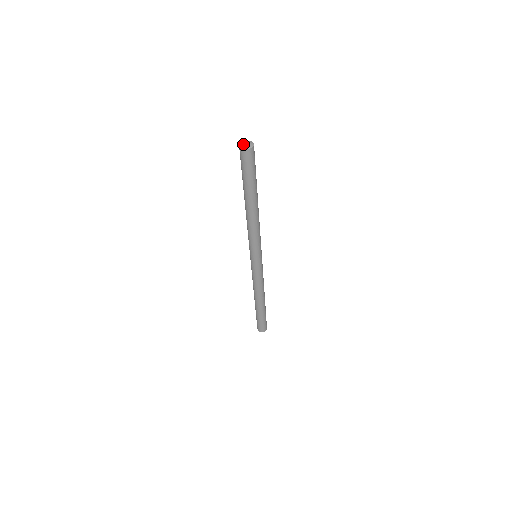
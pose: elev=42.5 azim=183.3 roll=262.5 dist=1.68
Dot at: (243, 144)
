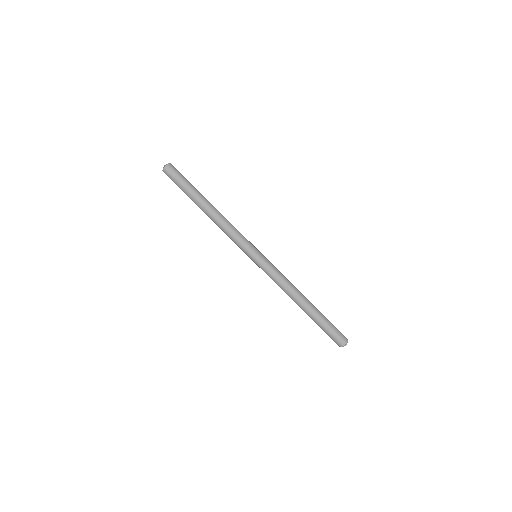
Dot at: (163, 168)
